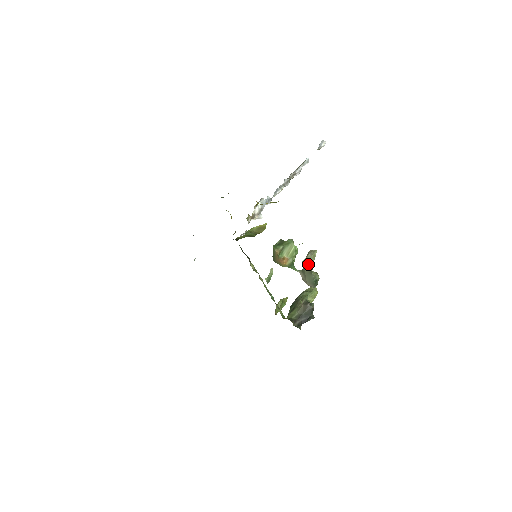
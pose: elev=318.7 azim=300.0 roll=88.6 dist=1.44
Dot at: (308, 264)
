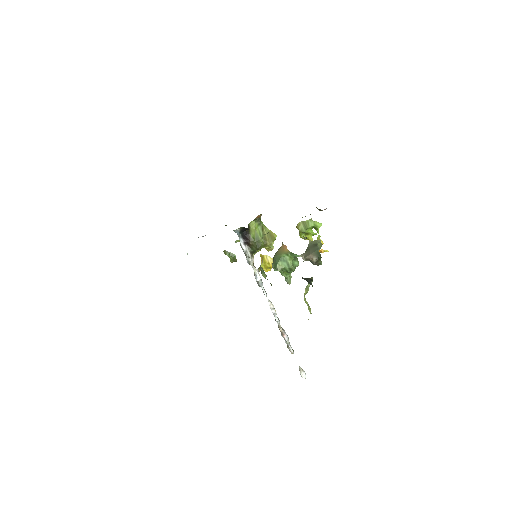
Dot at: (314, 242)
